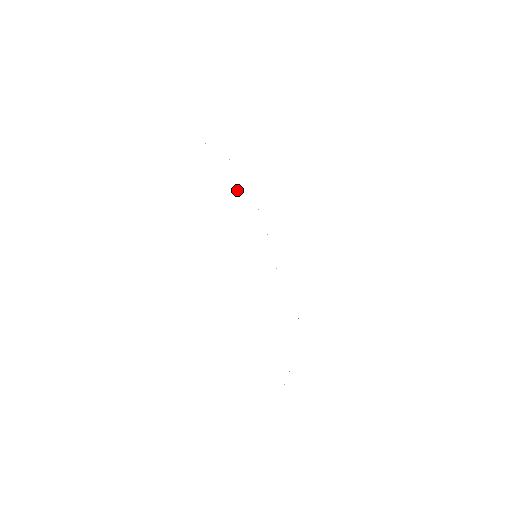
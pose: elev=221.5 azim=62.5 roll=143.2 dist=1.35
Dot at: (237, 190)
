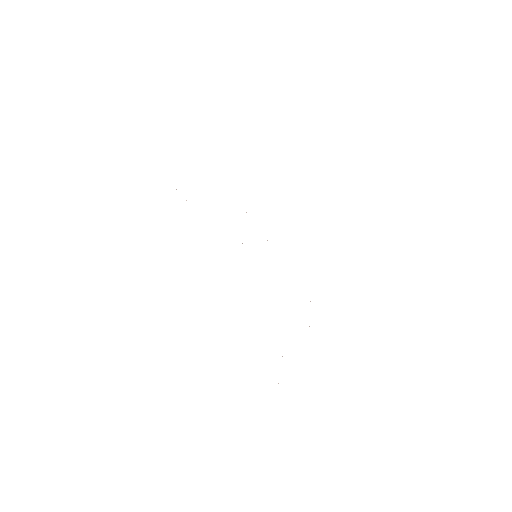
Dot at: occluded
